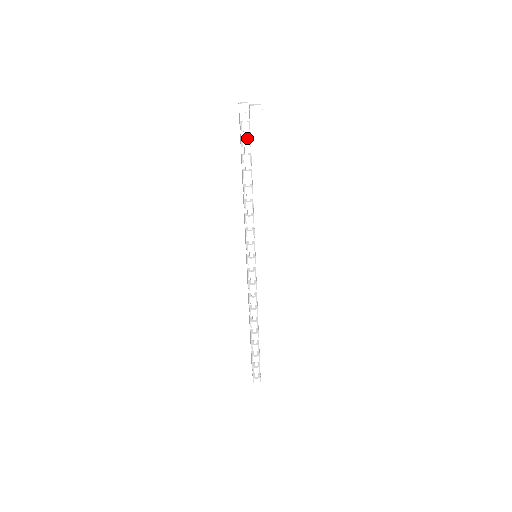
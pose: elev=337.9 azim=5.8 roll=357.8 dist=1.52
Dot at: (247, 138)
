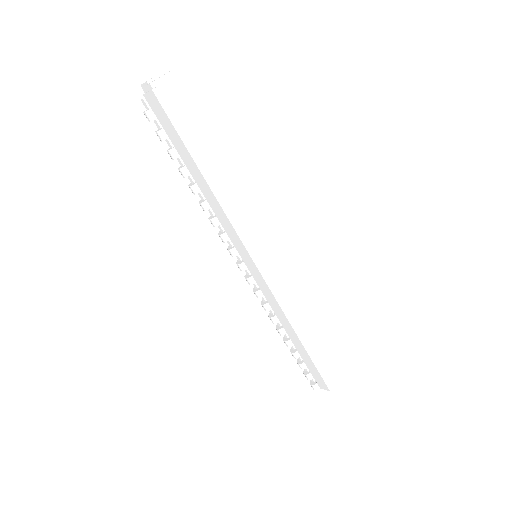
Dot at: (159, 129)
